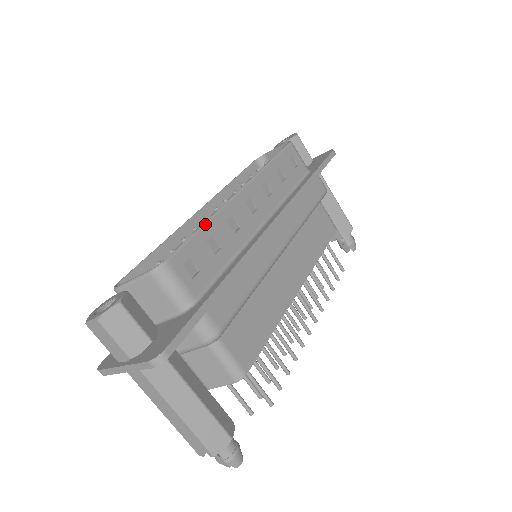
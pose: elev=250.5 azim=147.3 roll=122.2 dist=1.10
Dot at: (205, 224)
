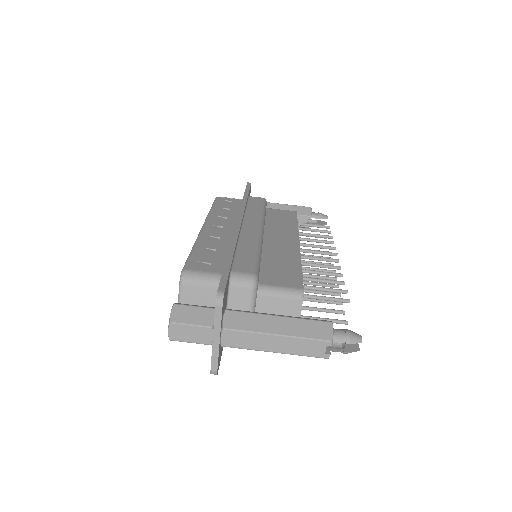
Dot at: (193, 247)
